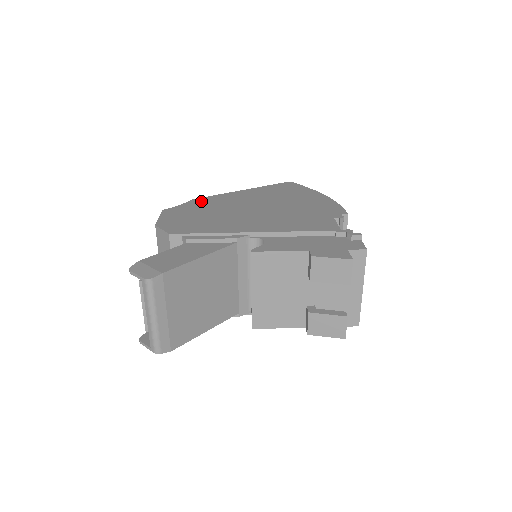
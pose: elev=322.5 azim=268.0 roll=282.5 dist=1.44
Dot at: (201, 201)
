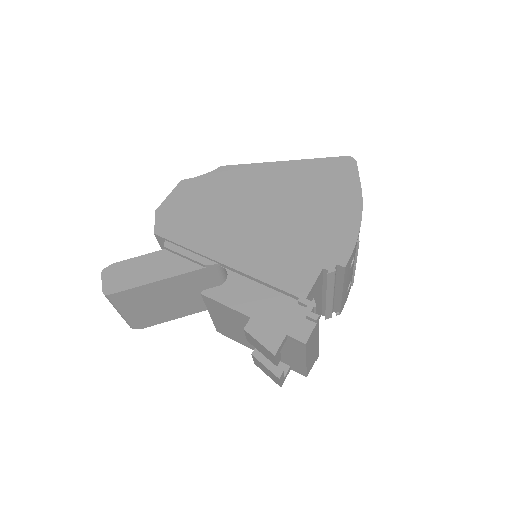
Dot at: (226, 174)
